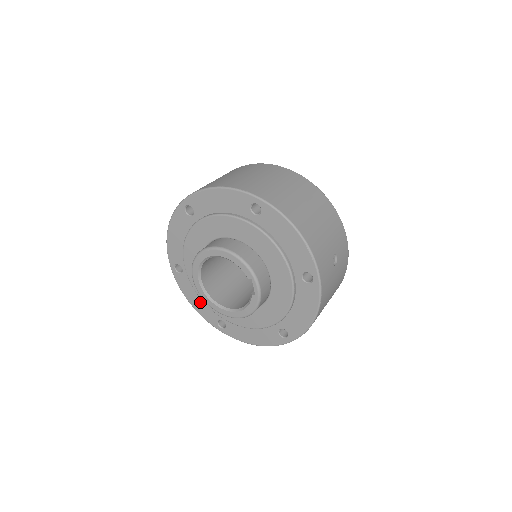
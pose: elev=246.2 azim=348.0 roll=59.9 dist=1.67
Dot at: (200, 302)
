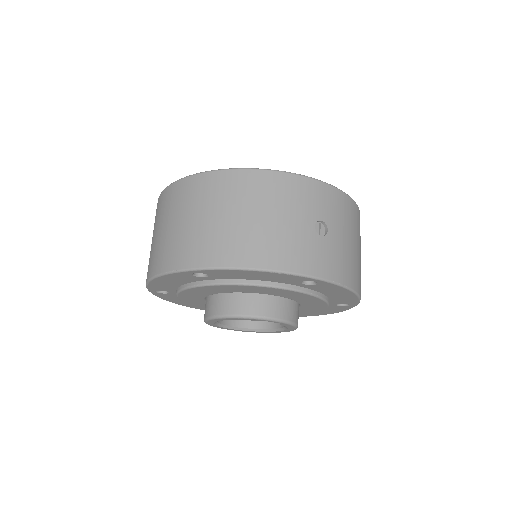
Dot at: occluded
